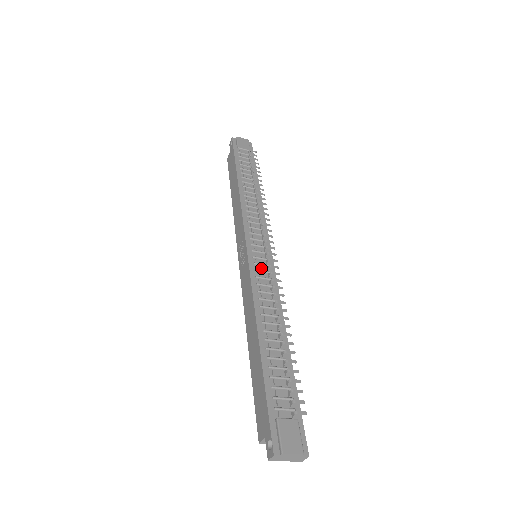
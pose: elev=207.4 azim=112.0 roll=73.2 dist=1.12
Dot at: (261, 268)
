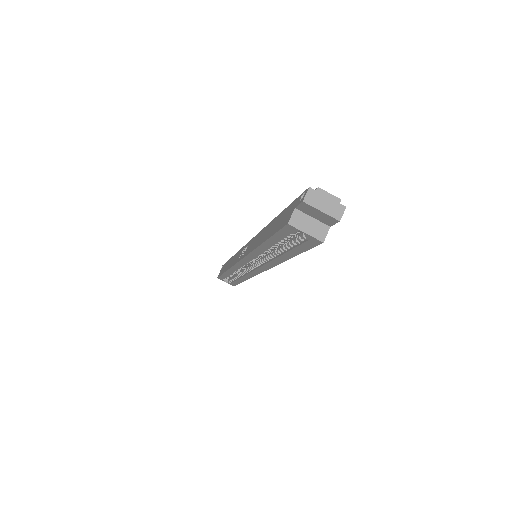
Dot at: occluded
